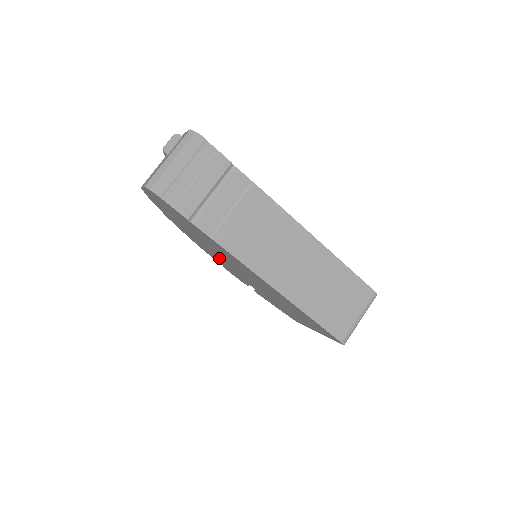
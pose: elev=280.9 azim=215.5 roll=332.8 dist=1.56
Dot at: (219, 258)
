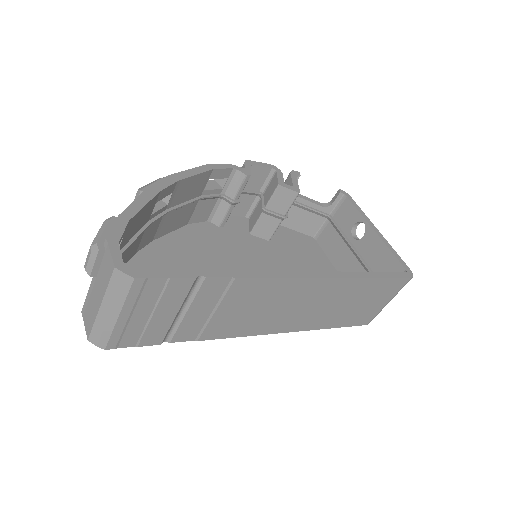
Dot at: occluded
